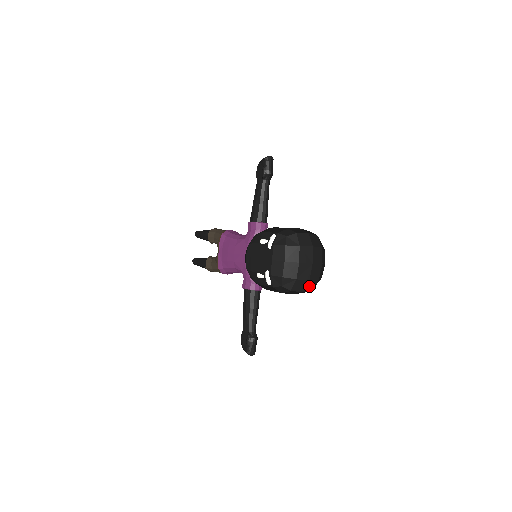
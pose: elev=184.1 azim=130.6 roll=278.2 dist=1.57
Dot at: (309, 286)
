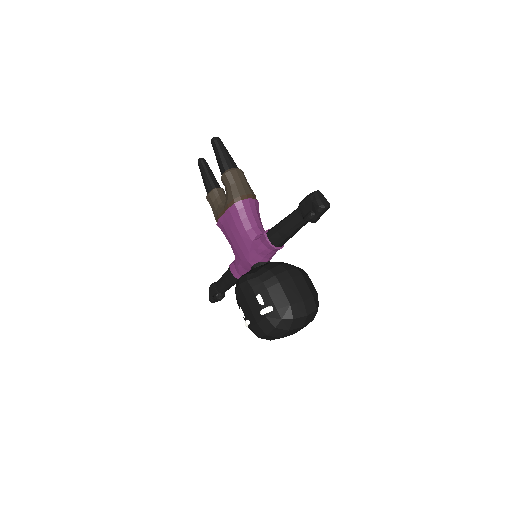
Dot at: occluded
